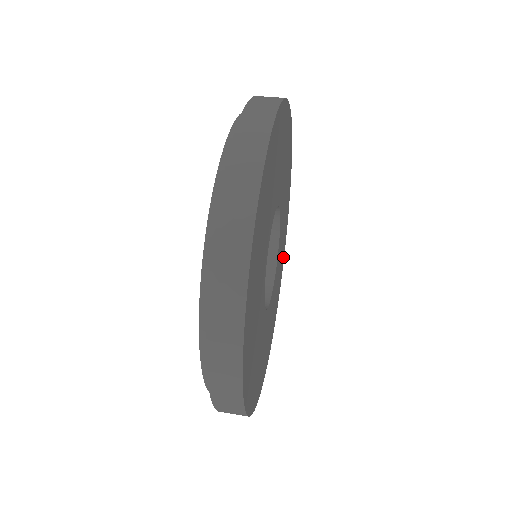
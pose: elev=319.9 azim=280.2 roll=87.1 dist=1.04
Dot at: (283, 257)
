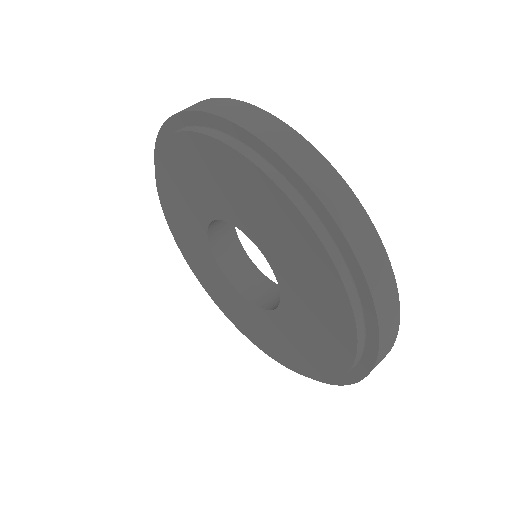
Dot at: occluded
